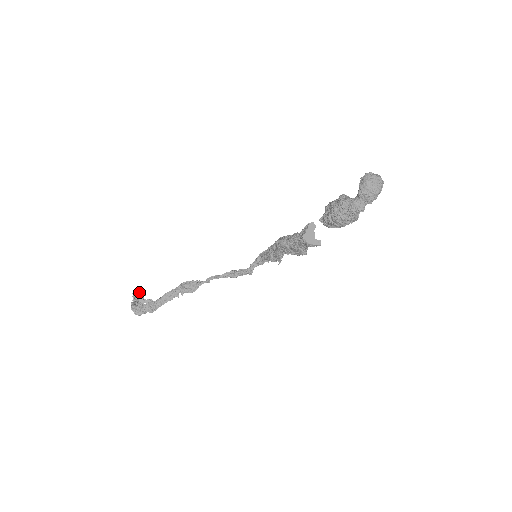
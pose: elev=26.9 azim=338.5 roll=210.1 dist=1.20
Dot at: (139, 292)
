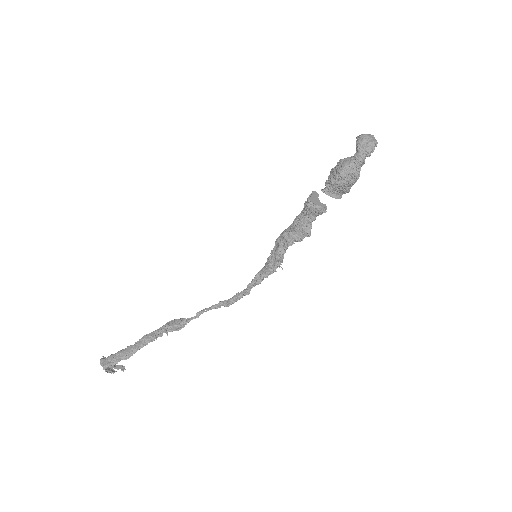
Dot at: occluded
